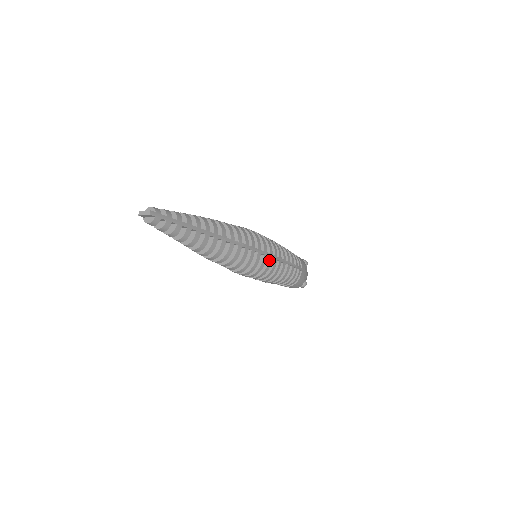
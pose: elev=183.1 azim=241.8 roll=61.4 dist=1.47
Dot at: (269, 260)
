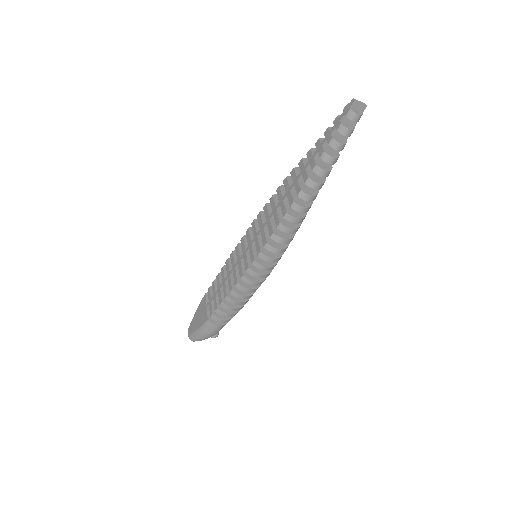
Dot at: occluded
